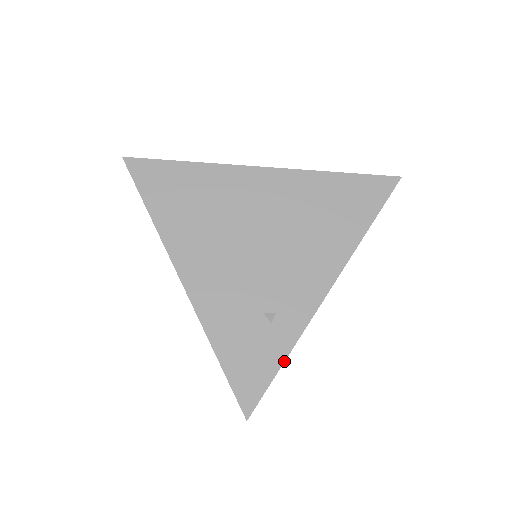
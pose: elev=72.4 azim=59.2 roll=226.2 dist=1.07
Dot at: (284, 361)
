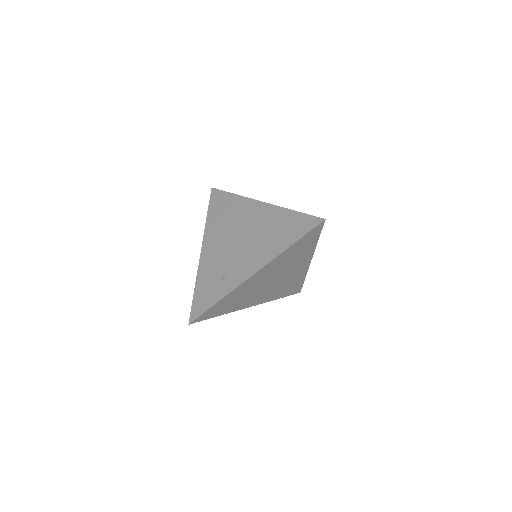
Dot at: (217, 302)
